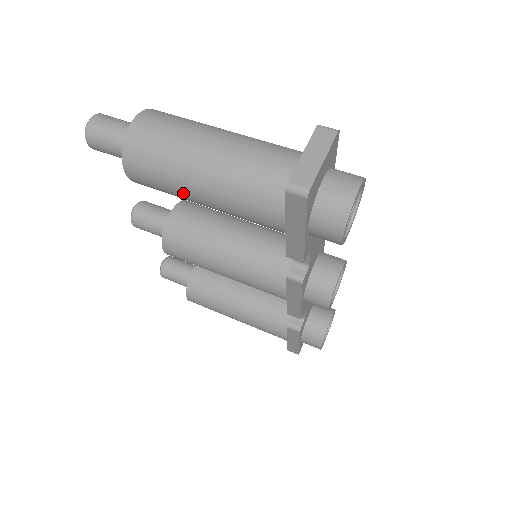
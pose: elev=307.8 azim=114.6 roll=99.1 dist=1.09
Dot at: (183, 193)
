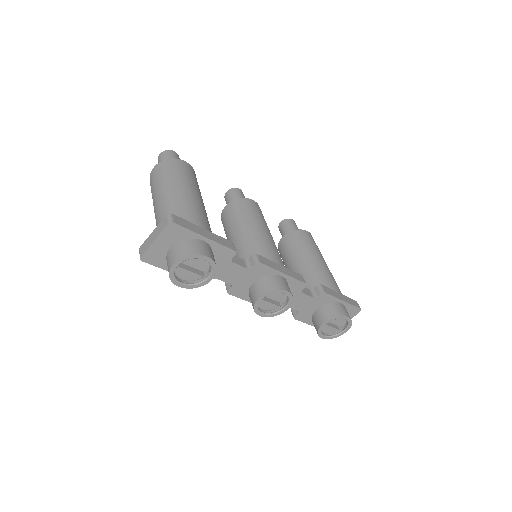
Dot at: occluded
